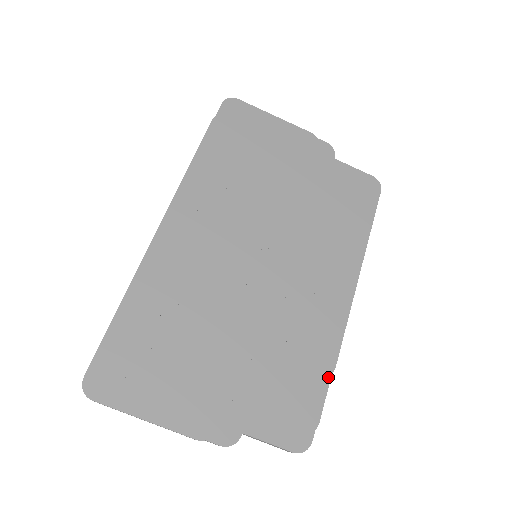
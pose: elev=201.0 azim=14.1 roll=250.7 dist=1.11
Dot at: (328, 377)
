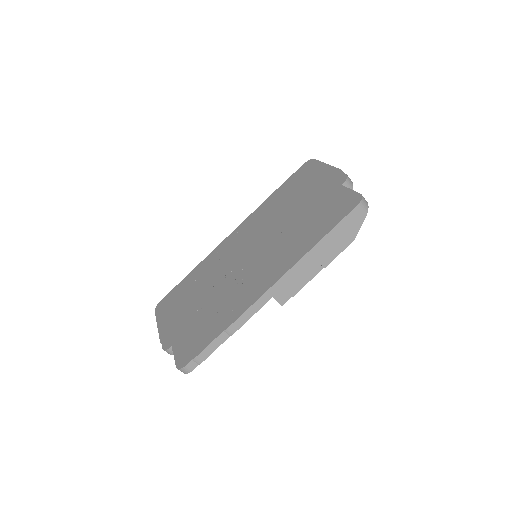
Dot at: (220, 332)
